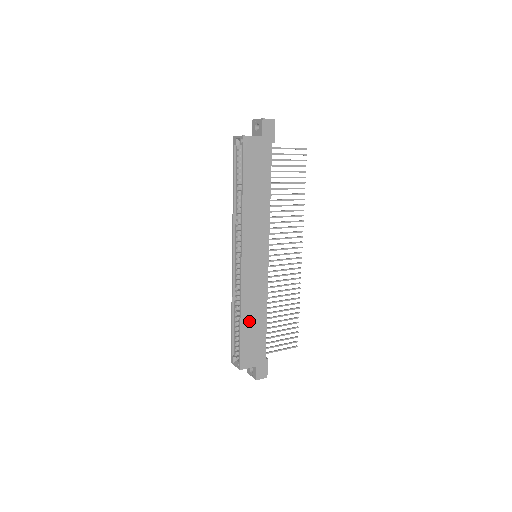
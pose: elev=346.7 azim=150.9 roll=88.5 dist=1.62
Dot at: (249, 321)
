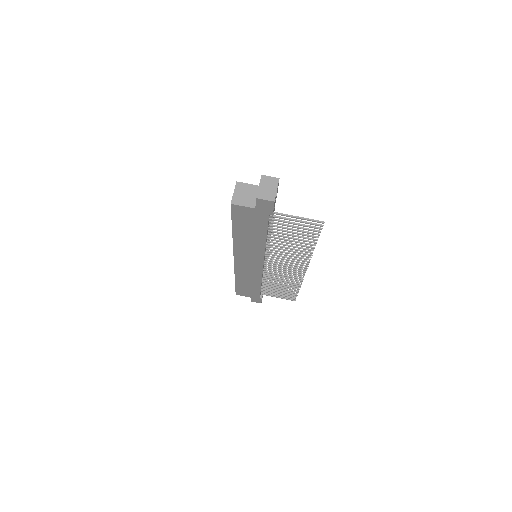
Dot at: (243, 282)
